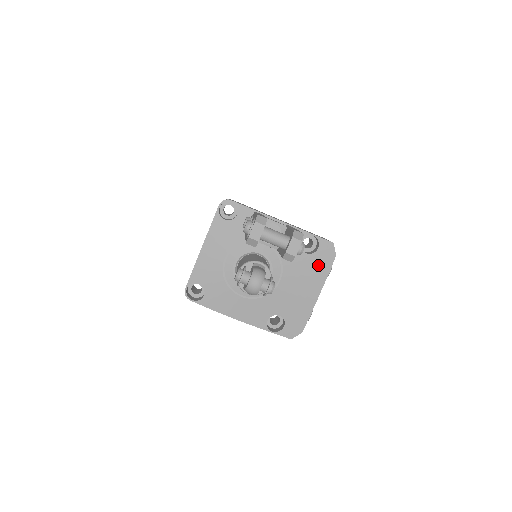
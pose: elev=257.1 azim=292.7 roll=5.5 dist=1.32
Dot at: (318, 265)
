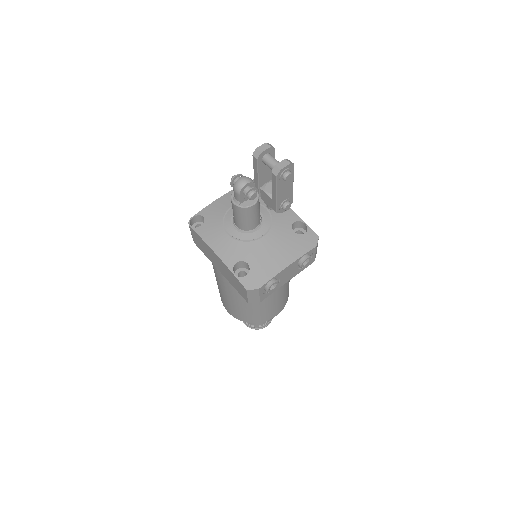
Dot at: (299, 244)
